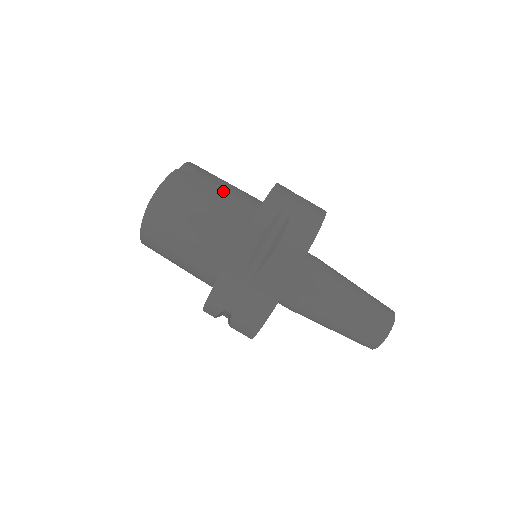
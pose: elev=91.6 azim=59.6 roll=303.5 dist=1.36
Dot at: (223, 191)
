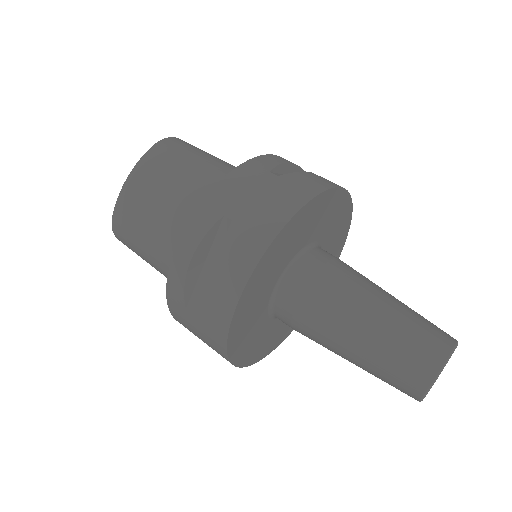
Dot at: occluded
